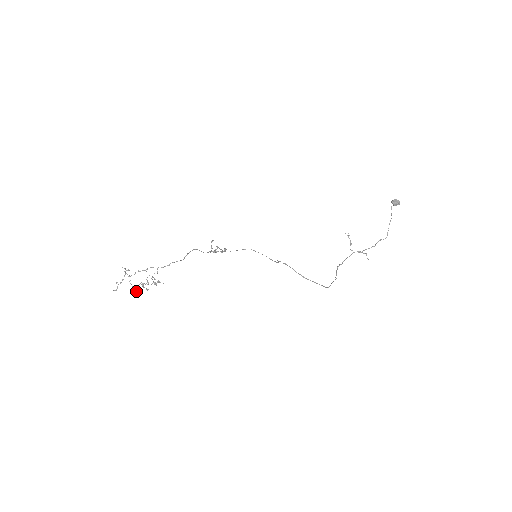
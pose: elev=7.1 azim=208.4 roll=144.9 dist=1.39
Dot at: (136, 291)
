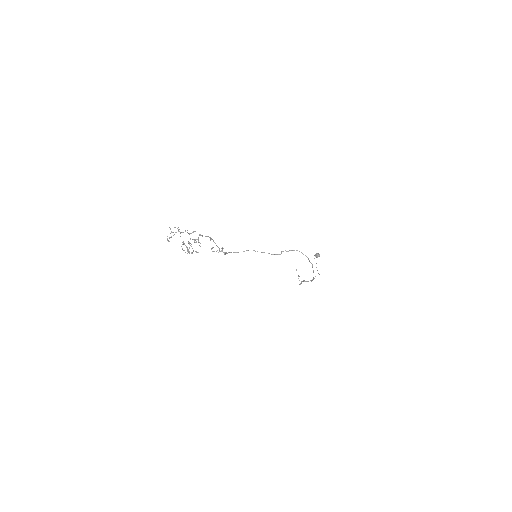
Dot at: (186, 246)
